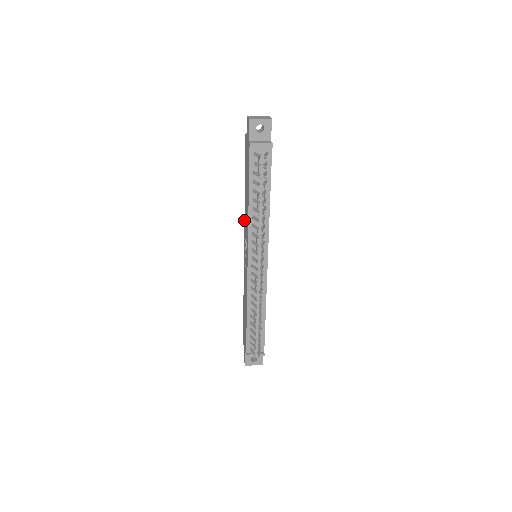
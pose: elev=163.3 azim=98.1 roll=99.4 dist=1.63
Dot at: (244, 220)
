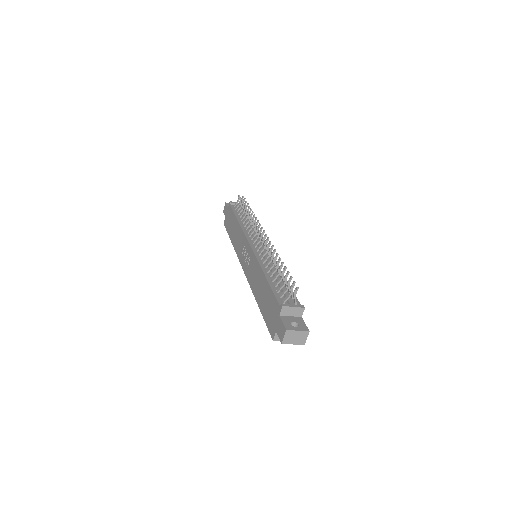
Dot at: (237, 255)
